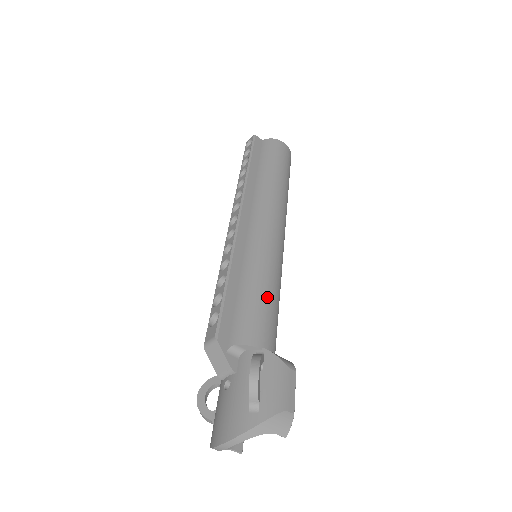
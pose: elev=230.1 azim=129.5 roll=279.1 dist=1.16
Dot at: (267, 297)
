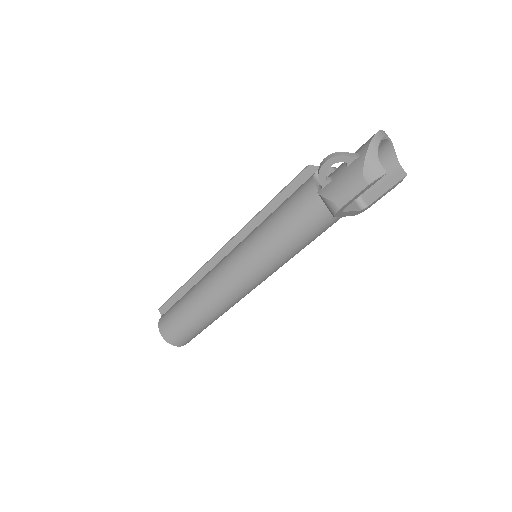
Dot at: occluded
